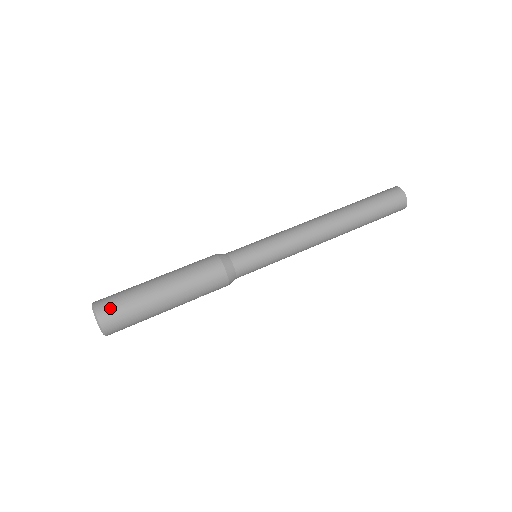
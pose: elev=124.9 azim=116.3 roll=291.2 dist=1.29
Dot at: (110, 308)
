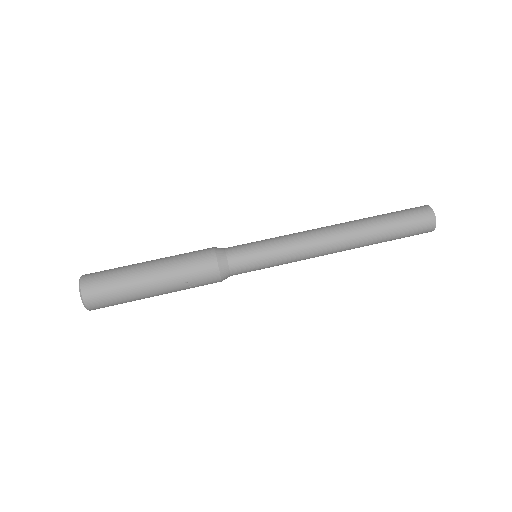
Dot at: (95, 275)
